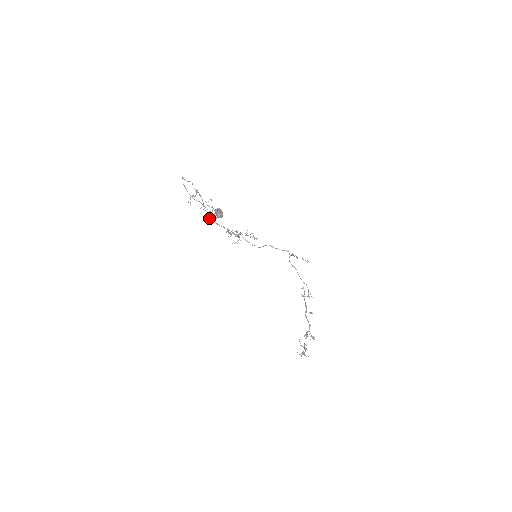
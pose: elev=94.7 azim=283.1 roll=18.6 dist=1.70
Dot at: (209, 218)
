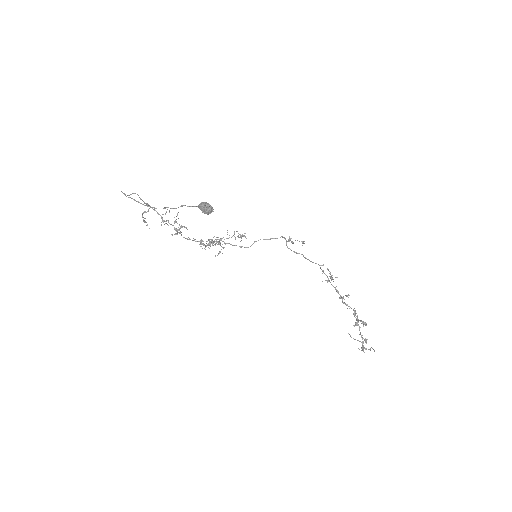
Dot at: (176, 234)
